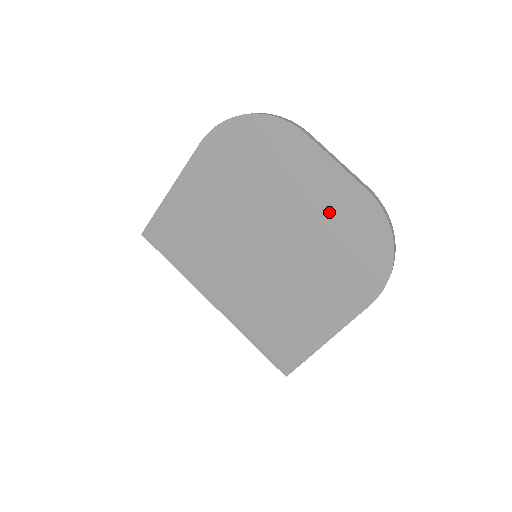
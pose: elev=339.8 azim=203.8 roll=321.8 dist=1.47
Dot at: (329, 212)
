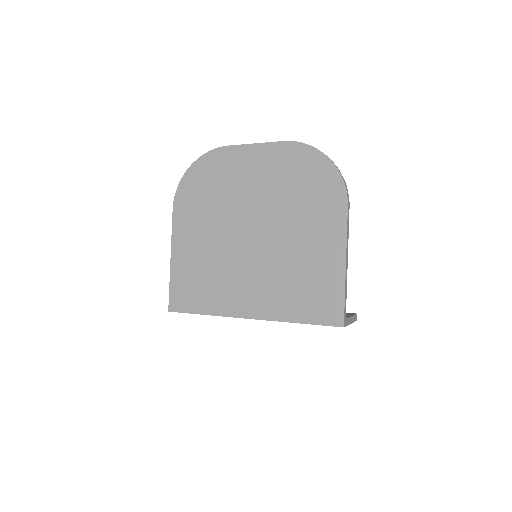
Dot at: (274, 174)
